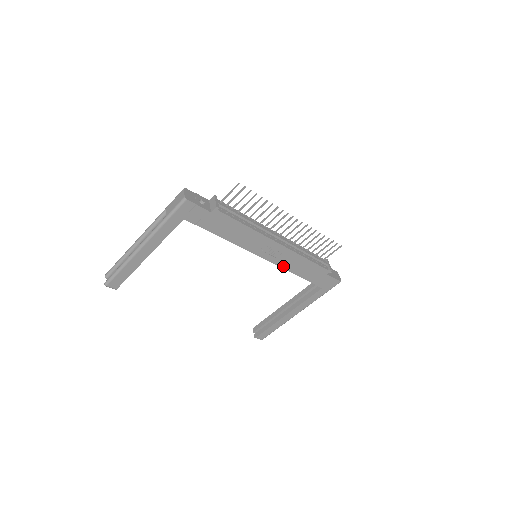
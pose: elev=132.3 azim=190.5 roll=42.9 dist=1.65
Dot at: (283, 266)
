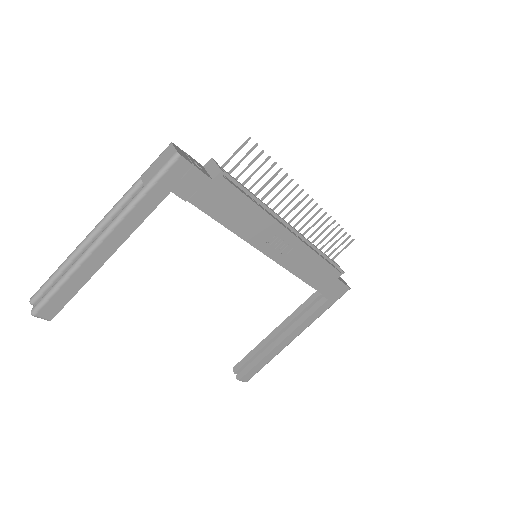
Dot at: (290, 268)
